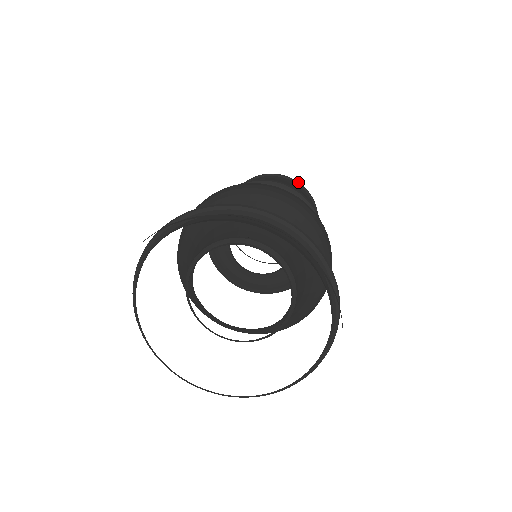
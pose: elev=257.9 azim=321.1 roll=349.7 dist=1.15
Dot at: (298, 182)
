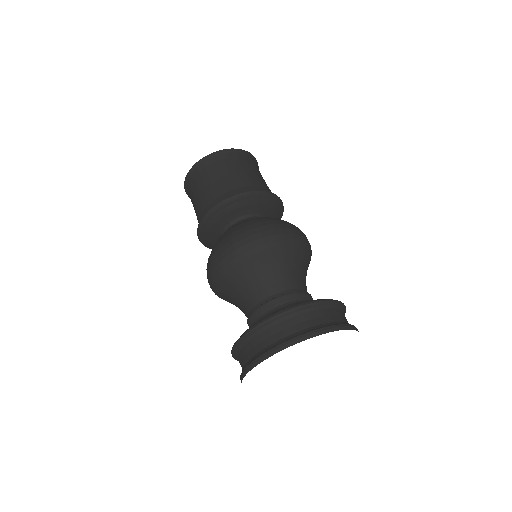
Dot at: (250, 153)
